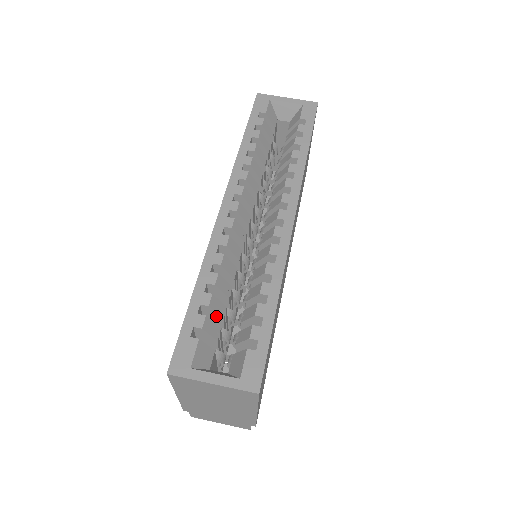
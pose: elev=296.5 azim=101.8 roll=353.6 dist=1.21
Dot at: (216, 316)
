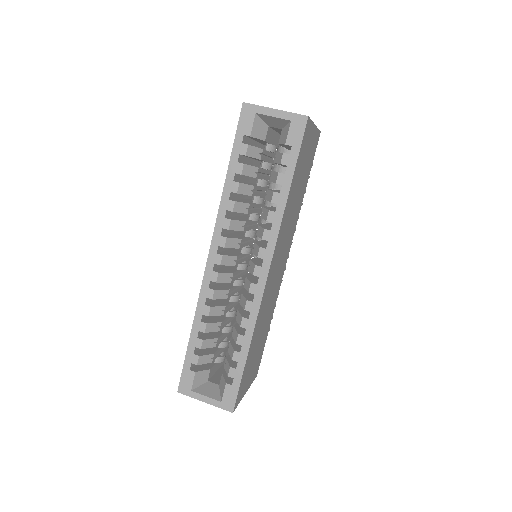
Dot at: (210, 346)
